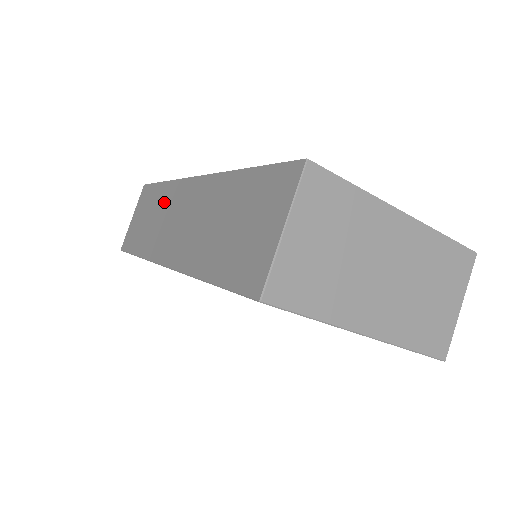
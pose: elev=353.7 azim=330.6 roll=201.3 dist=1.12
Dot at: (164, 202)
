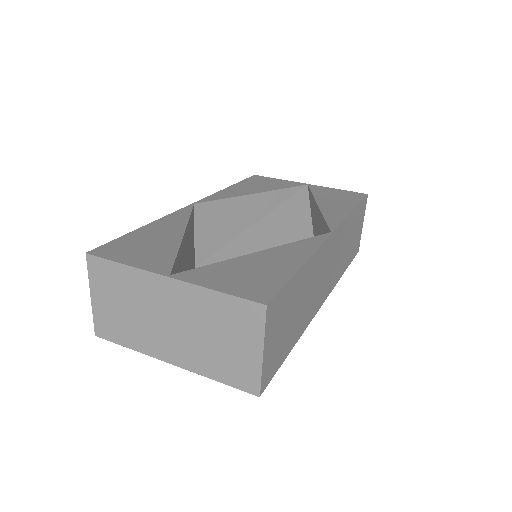
Dot at: occluded
